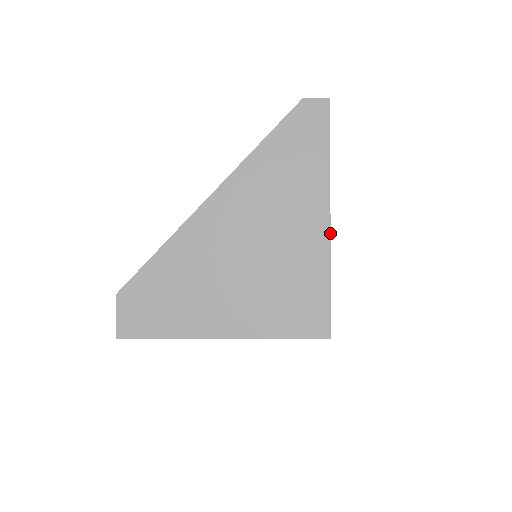
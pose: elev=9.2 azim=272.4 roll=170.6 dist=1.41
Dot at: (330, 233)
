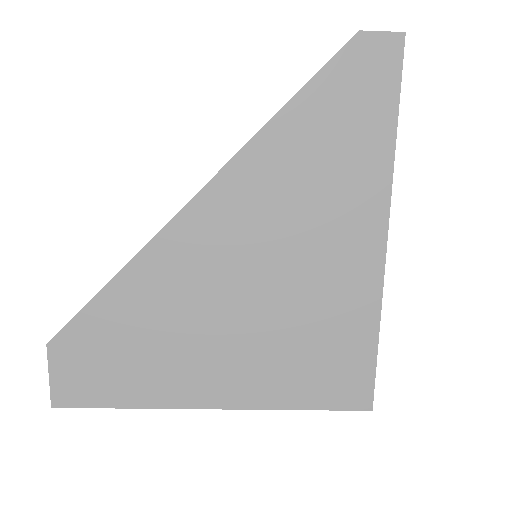
Dot at: (385, 260)
